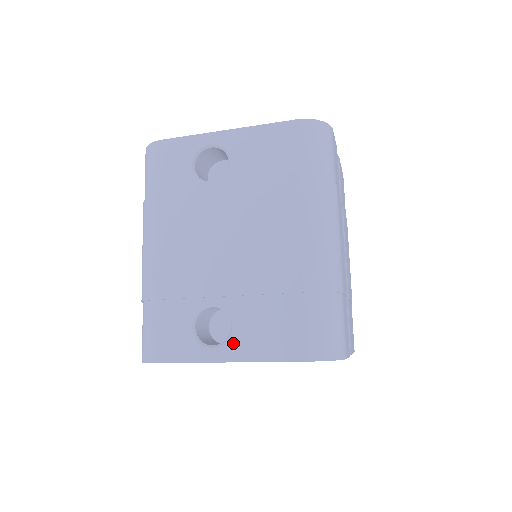
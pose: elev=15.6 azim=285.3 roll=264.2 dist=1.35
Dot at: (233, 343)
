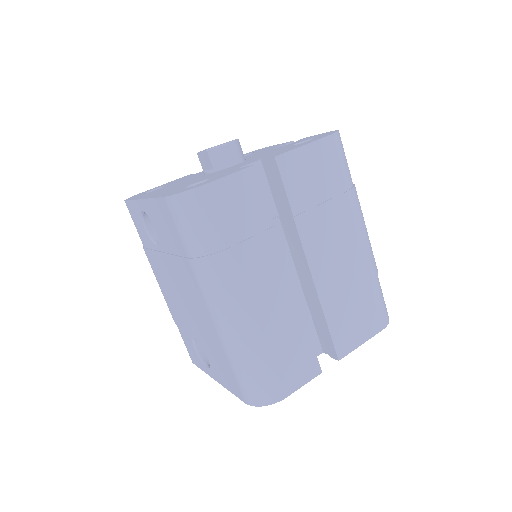
Dot at: (212, 370)
